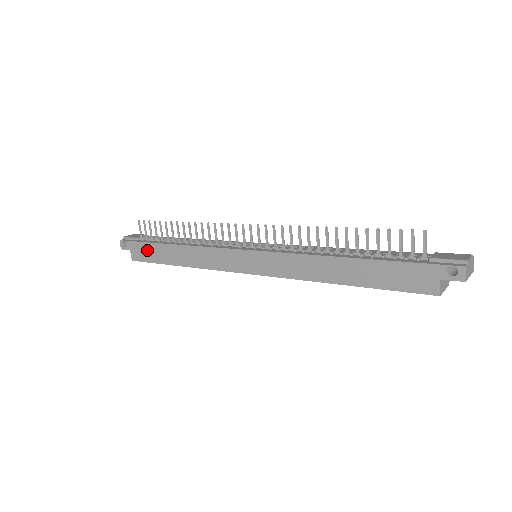
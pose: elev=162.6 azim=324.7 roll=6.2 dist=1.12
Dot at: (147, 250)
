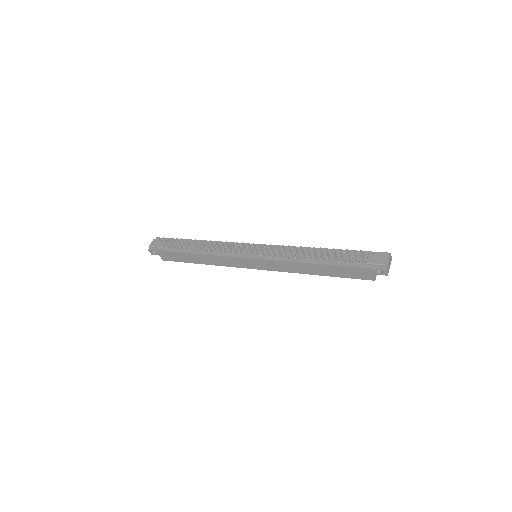
Dot at: (174, 256)
